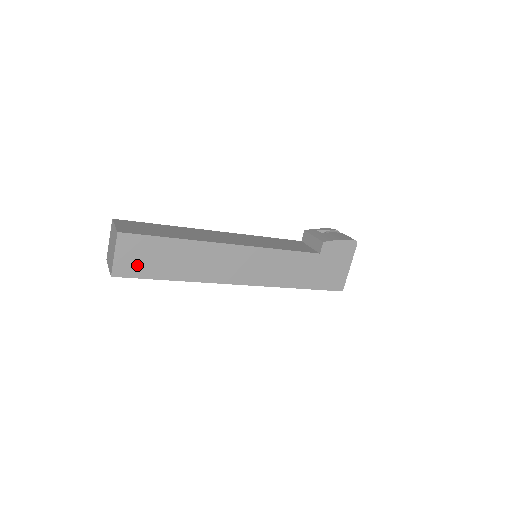
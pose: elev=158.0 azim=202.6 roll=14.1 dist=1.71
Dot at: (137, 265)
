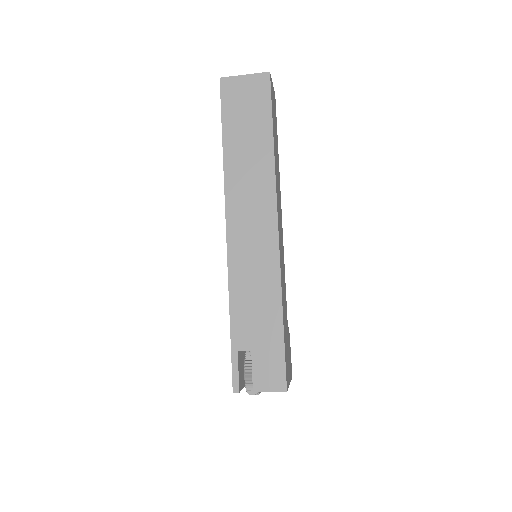
Dot at: (273, 103)
